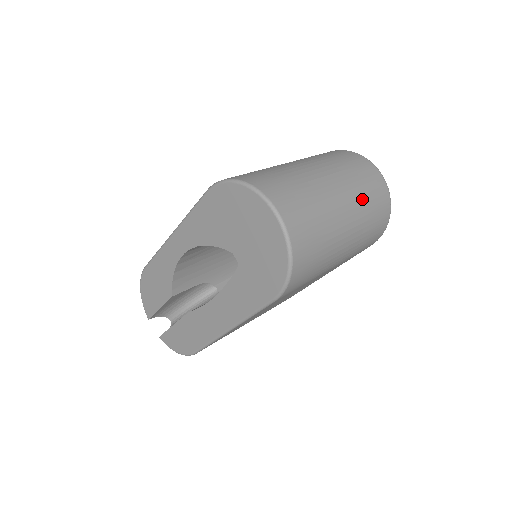
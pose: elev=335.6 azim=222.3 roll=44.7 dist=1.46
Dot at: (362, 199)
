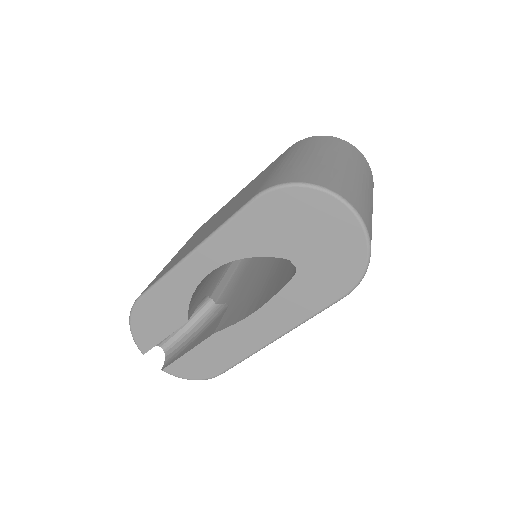
Dot at: (369, 182)
